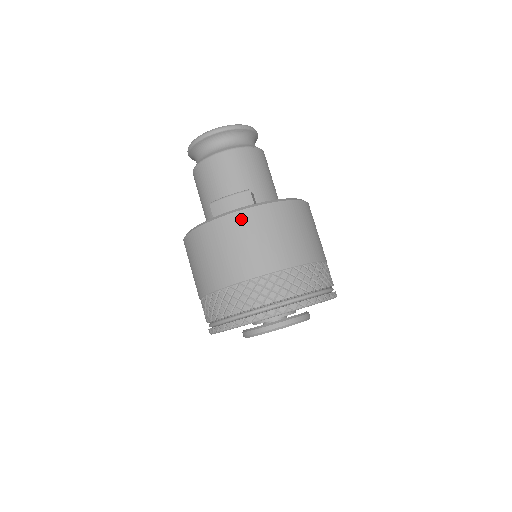
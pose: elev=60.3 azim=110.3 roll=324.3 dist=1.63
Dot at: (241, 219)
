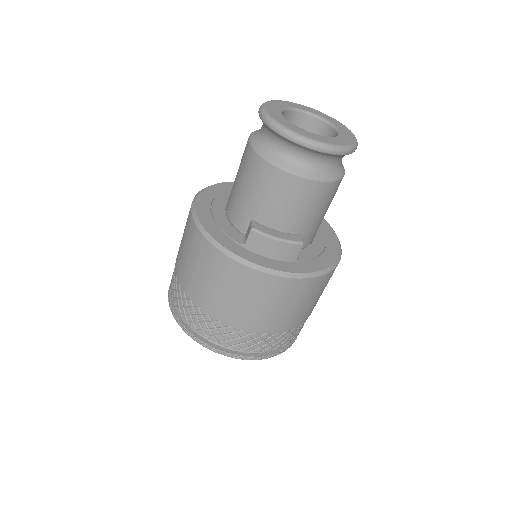
Dot at: (276, 284)
